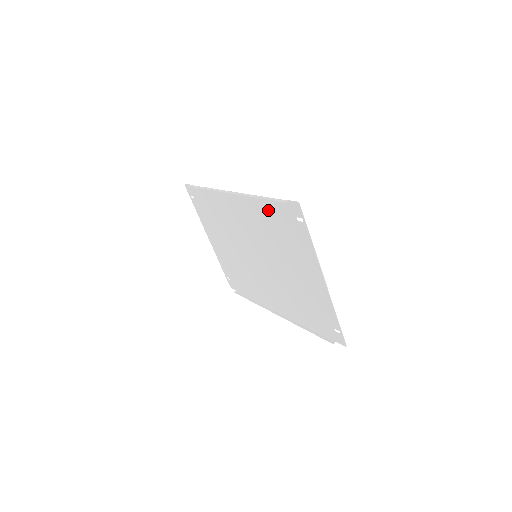
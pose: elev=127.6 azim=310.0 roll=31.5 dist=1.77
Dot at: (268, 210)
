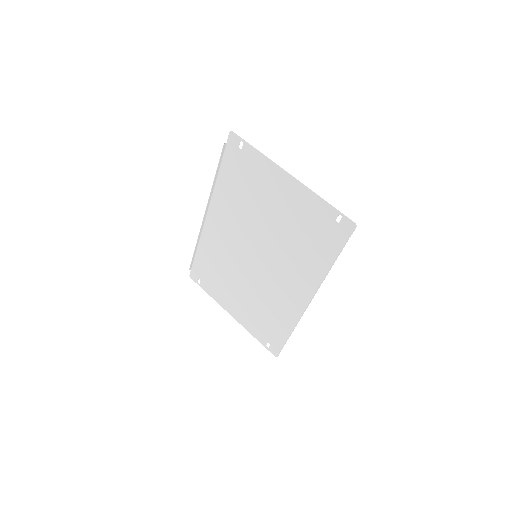
Dot at: (227, 179)
